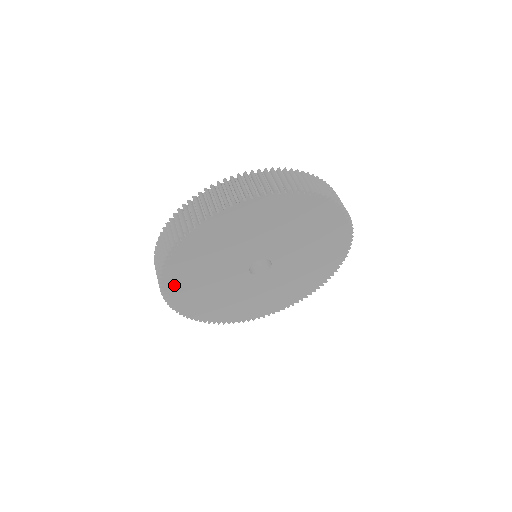
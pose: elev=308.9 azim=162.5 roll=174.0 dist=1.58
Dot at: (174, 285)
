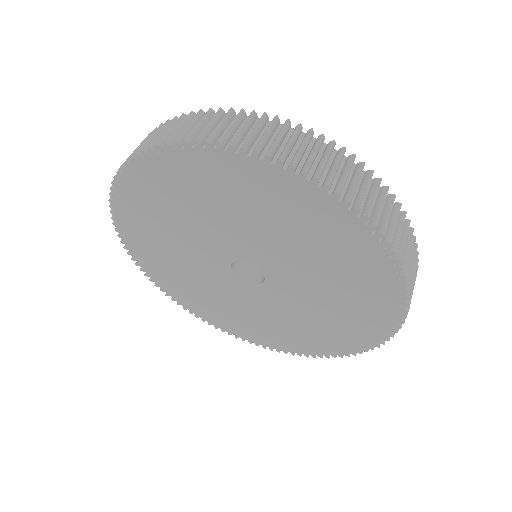
Dot at: (143, 180)
